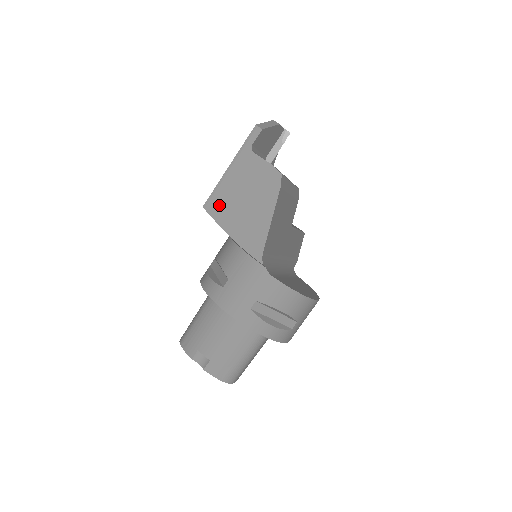
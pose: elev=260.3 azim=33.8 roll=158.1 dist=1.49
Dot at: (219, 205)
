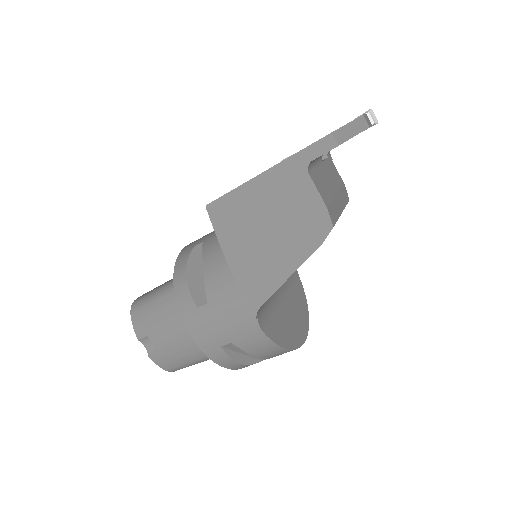
Dot at: (229, 217)
